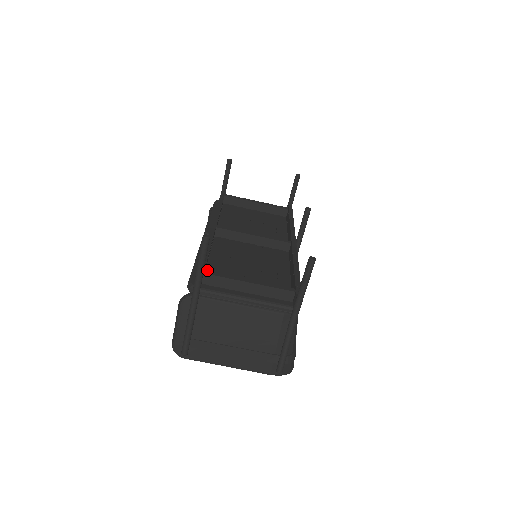
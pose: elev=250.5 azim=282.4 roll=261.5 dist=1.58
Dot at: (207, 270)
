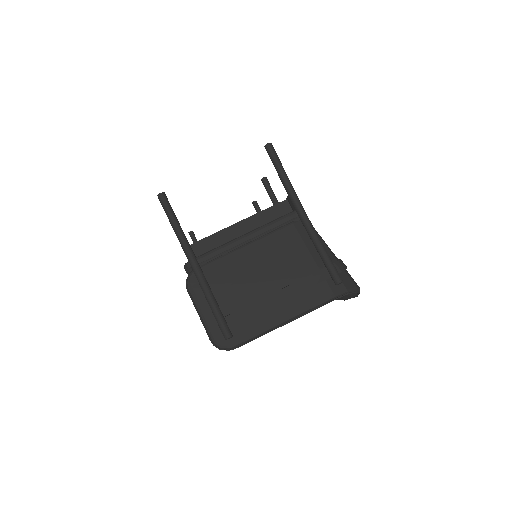
Dot at: occluded
